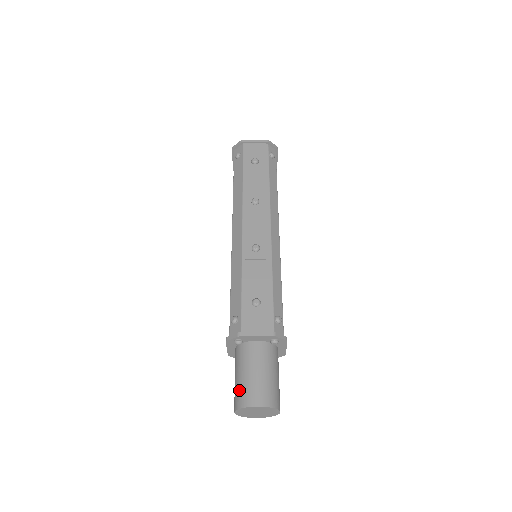
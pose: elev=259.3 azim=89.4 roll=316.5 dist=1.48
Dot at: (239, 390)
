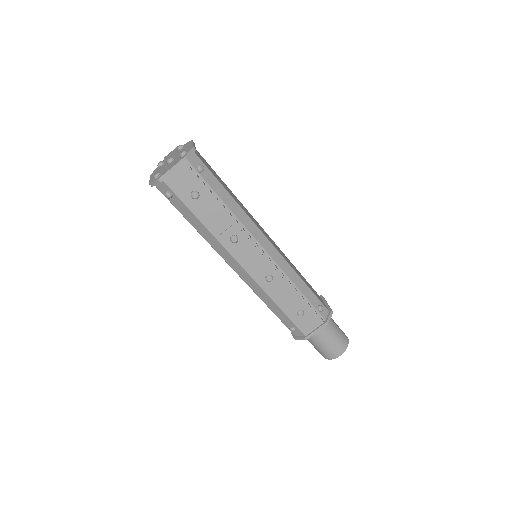
Dot at: (322, 352)
